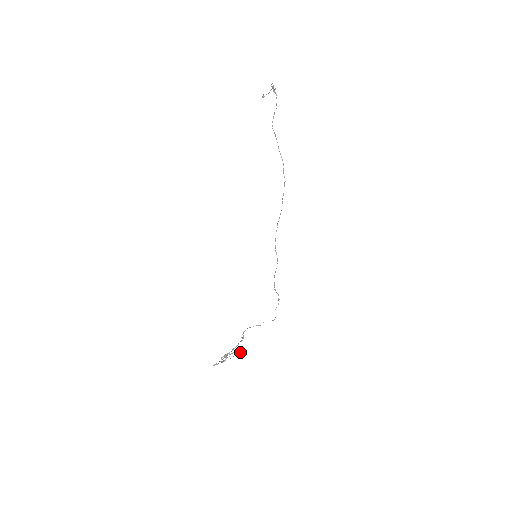
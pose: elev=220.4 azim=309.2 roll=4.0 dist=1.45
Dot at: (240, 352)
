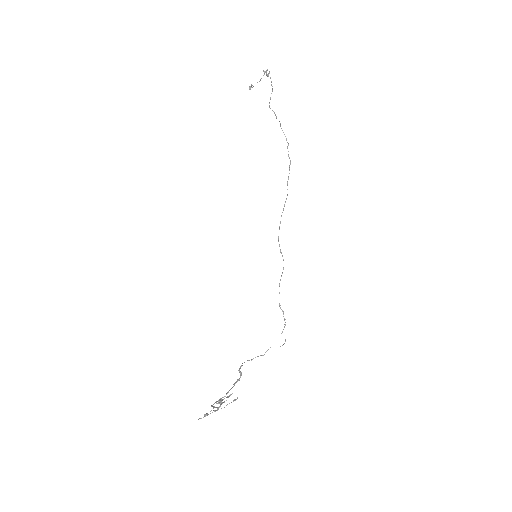
Dot at: occluded
